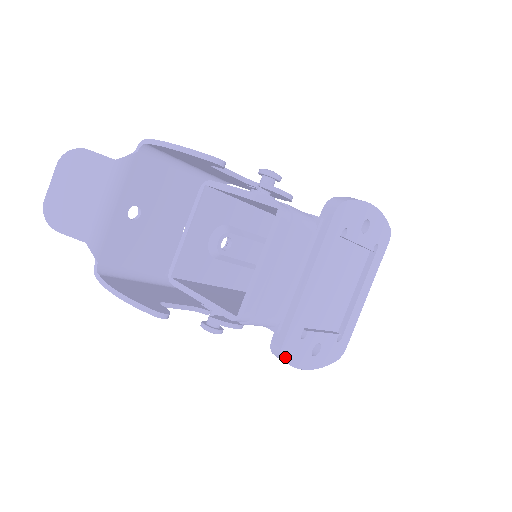
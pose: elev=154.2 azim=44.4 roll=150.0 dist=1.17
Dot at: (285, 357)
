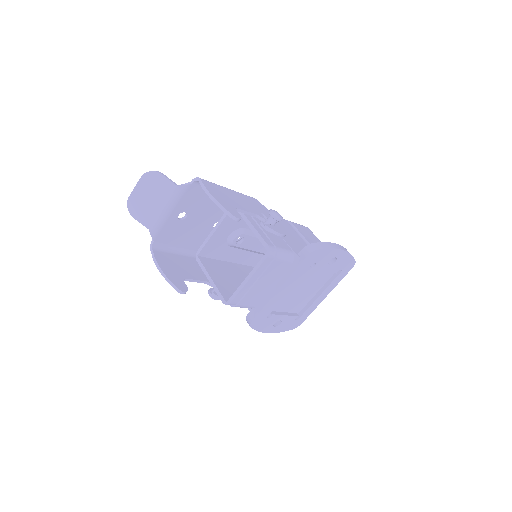
Dot at: (253, 326)
